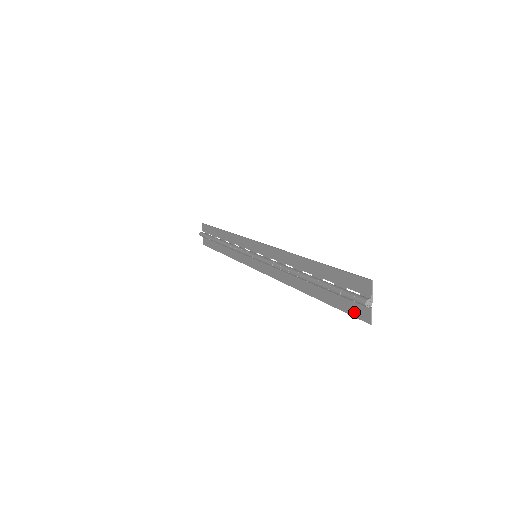
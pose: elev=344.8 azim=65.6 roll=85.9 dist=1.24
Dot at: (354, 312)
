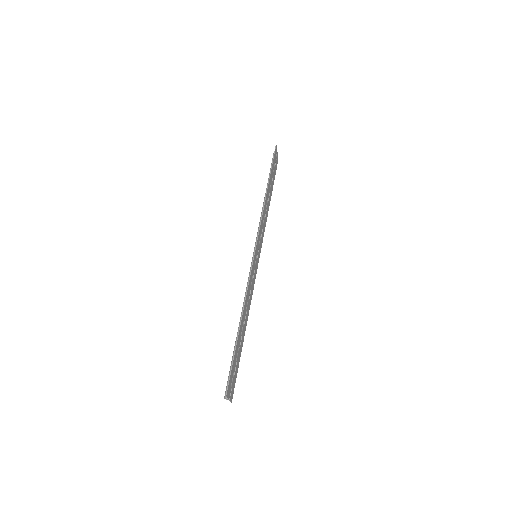
Dot at: (233, 386)
